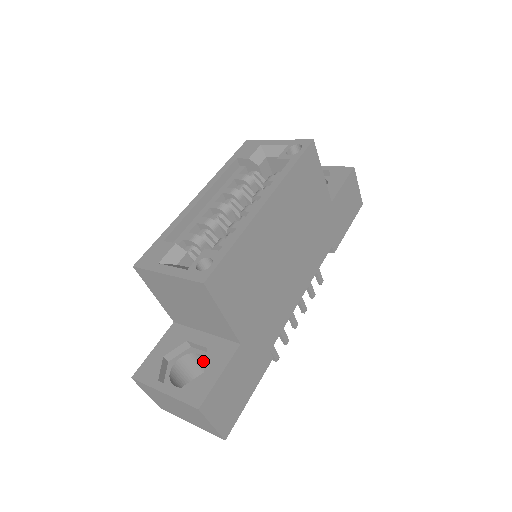
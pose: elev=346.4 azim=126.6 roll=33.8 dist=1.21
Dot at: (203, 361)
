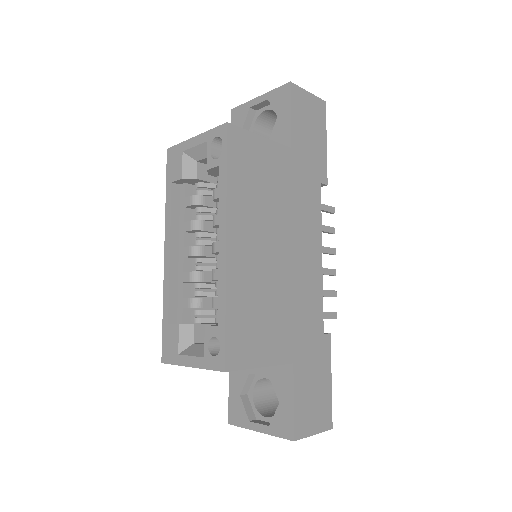
Dot at: occluded
